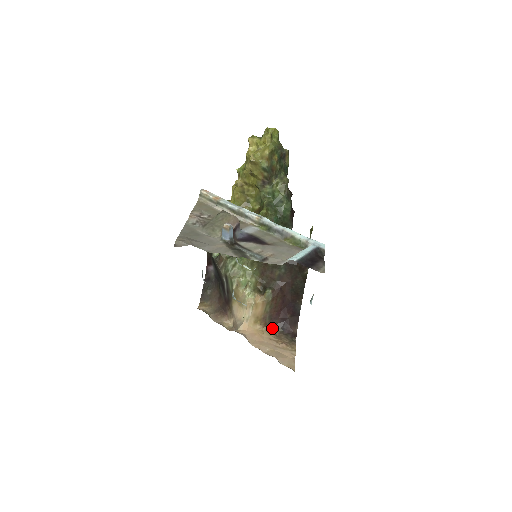
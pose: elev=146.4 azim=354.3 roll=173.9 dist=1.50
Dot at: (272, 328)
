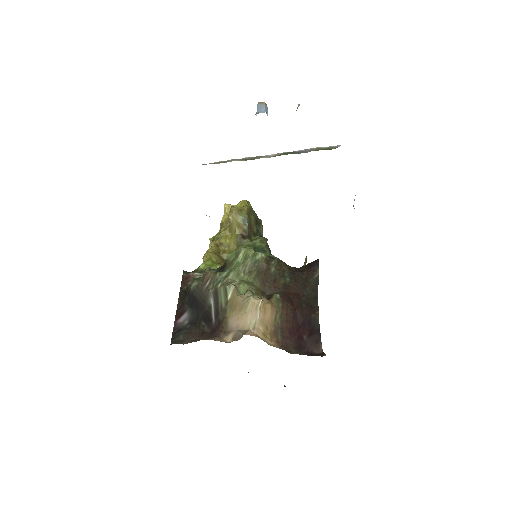
Dot at: (287, 351)
